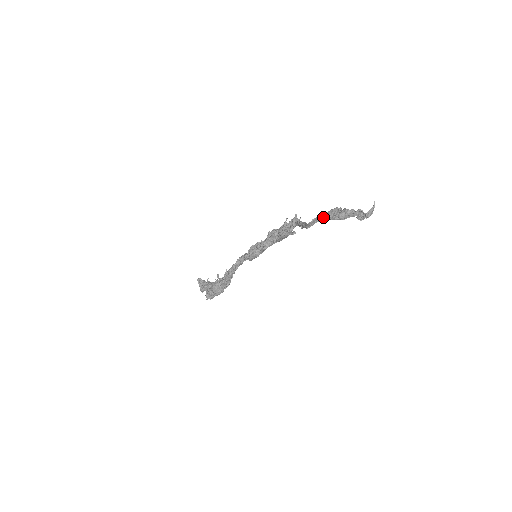
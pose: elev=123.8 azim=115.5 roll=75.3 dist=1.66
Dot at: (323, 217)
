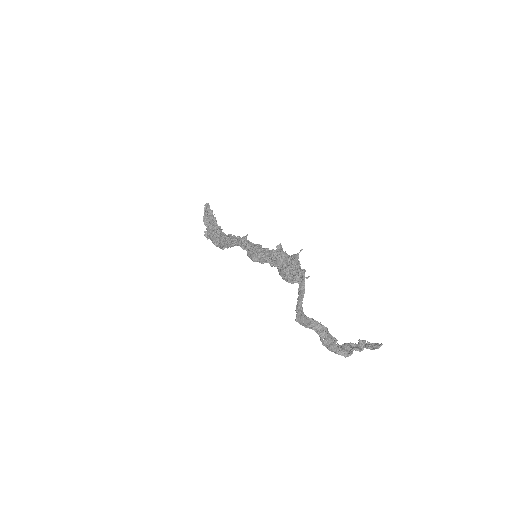
Dot at: (314, 330)
